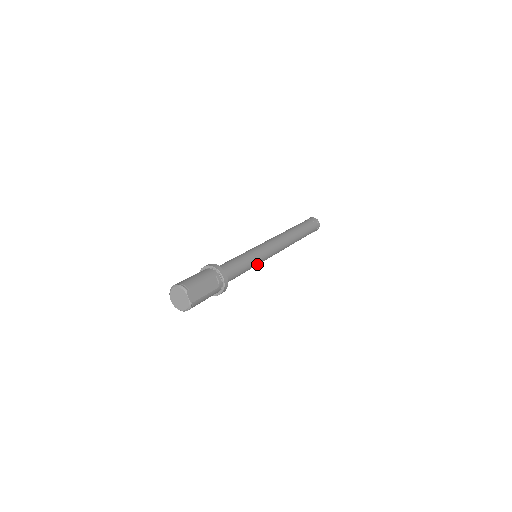
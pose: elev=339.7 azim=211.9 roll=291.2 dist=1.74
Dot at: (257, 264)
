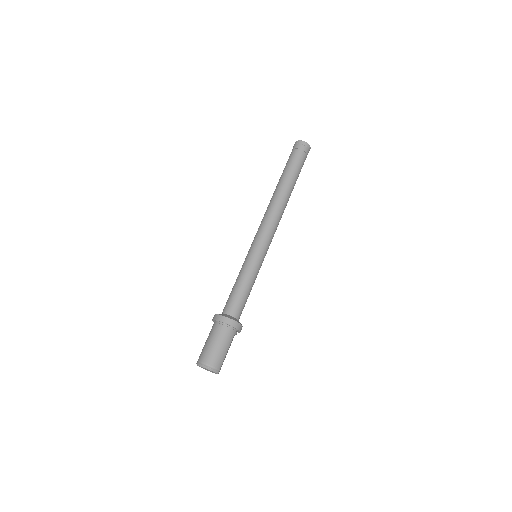
Dot at: occluded
